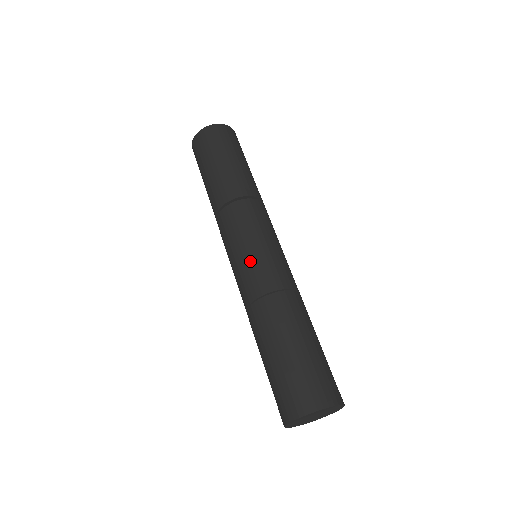
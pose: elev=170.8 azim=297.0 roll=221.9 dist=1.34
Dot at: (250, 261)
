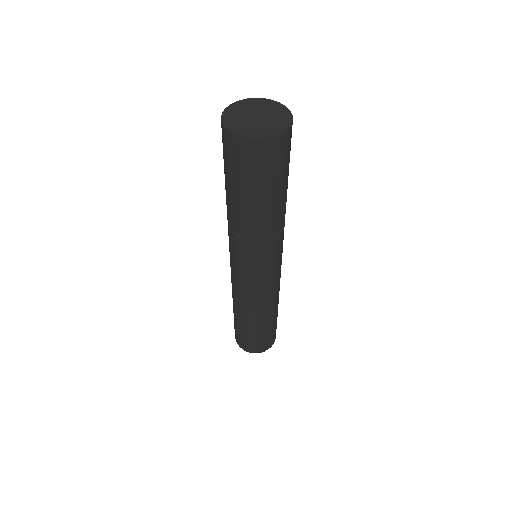
Dot at: (239, 282)
